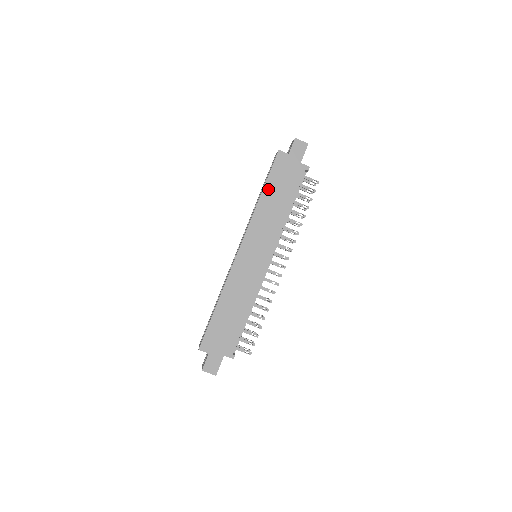
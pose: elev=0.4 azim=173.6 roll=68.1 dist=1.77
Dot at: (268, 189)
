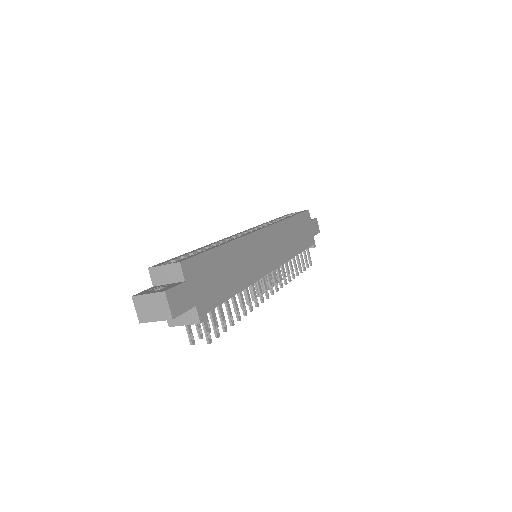
Dot at: (295, 221)
